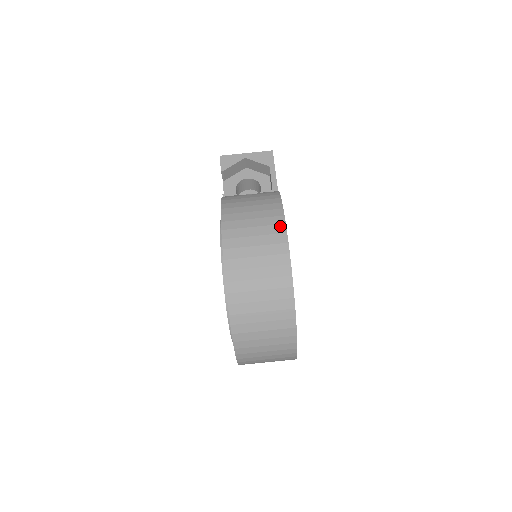
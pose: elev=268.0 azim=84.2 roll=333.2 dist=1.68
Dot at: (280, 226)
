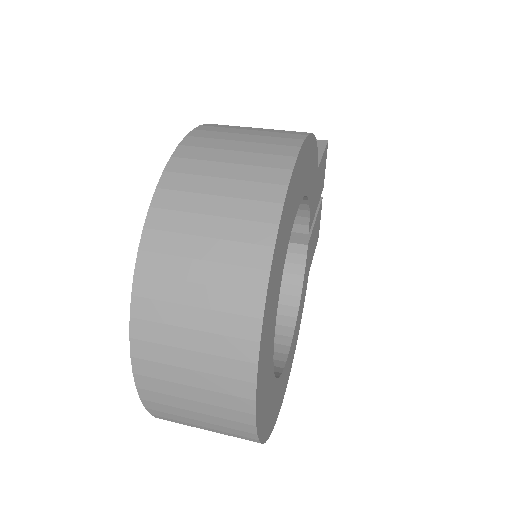
Dot at: (296, 135)
